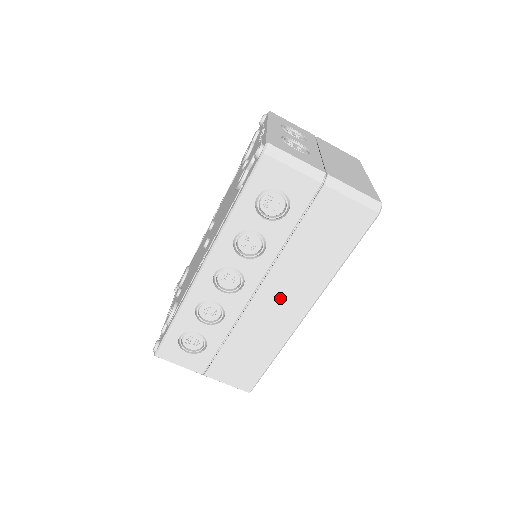
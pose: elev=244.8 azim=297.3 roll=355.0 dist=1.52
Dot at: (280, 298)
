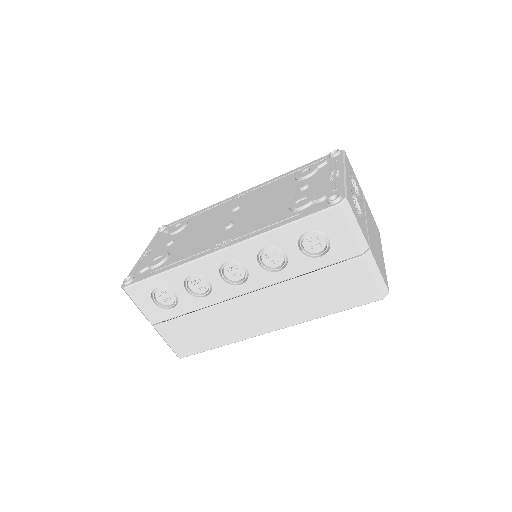
Dot at: (263, 309)
